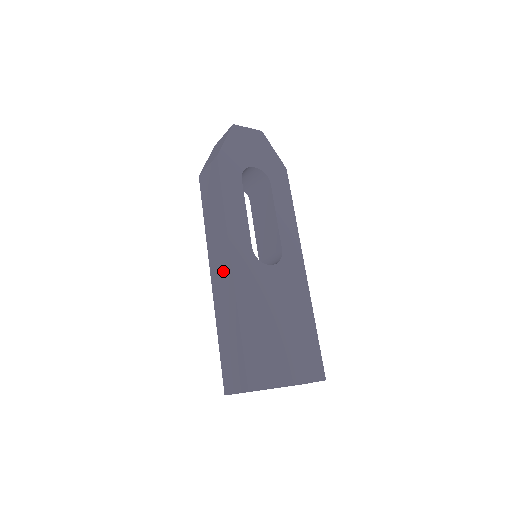
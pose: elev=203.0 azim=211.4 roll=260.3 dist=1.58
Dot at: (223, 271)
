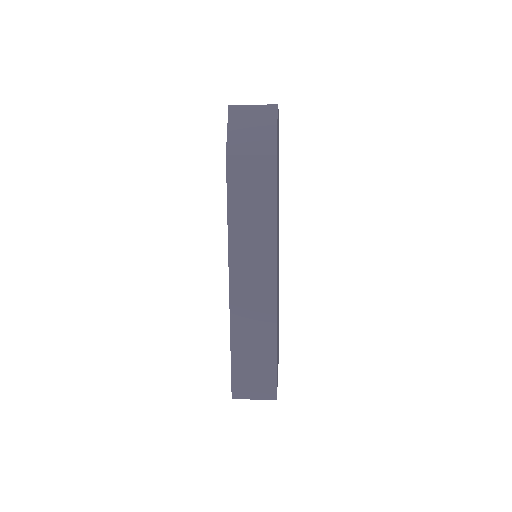
Dot at: (259, 287)
